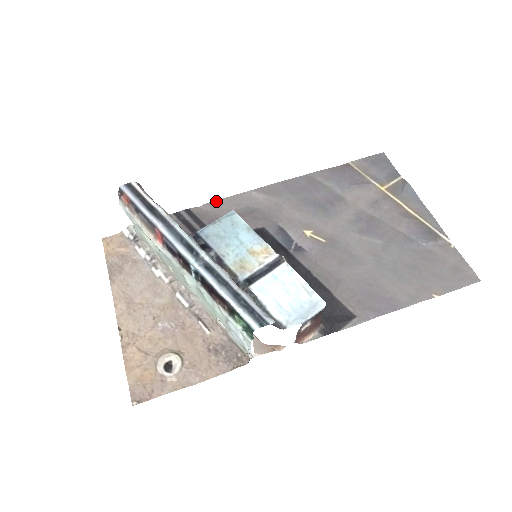
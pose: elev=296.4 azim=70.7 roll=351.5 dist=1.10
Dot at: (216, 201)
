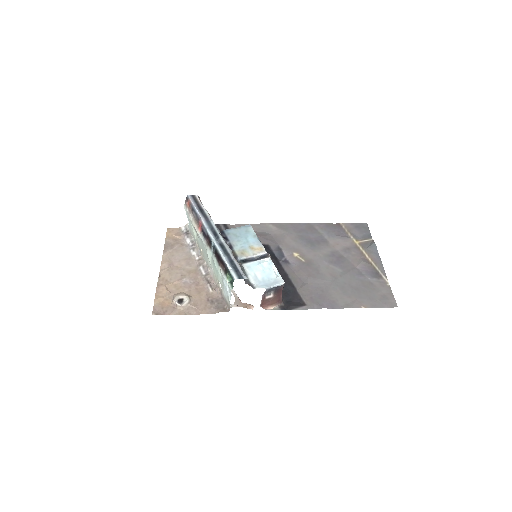
Dot at: (245, 224)
